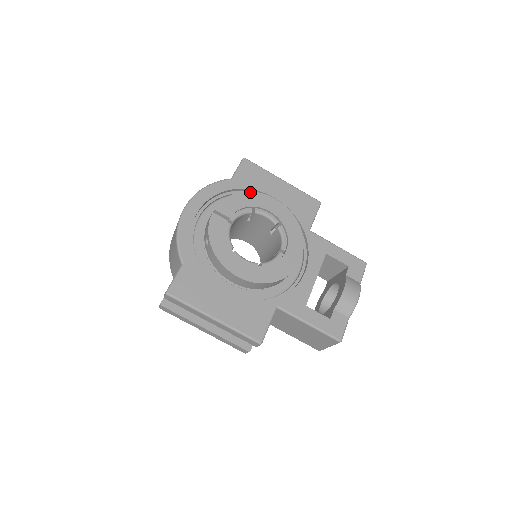
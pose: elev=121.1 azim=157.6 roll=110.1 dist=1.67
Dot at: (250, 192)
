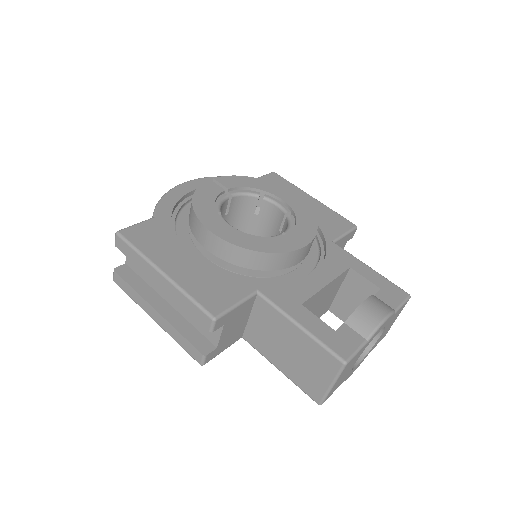
Dot at: (264, 180)
